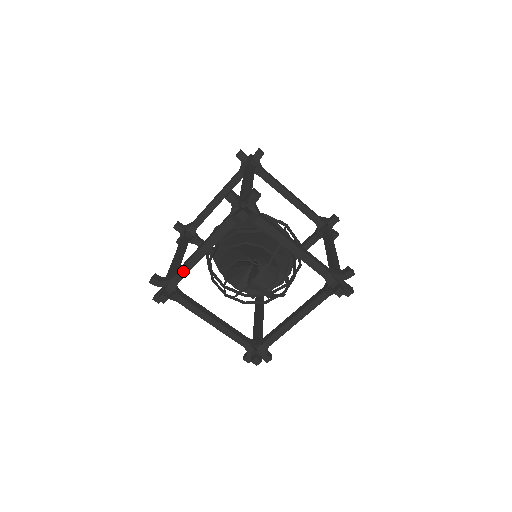
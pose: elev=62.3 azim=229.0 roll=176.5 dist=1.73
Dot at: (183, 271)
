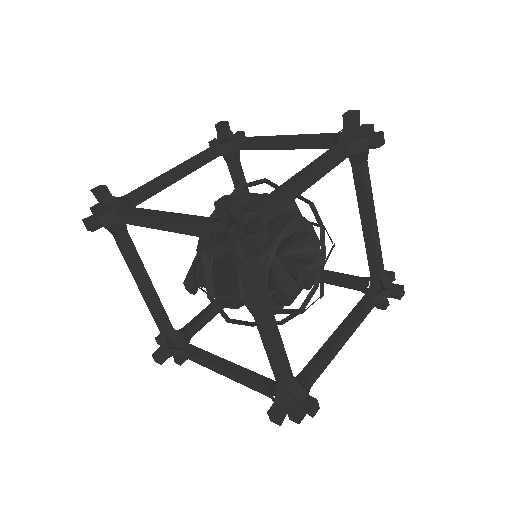
Dot at: (277, 203)
